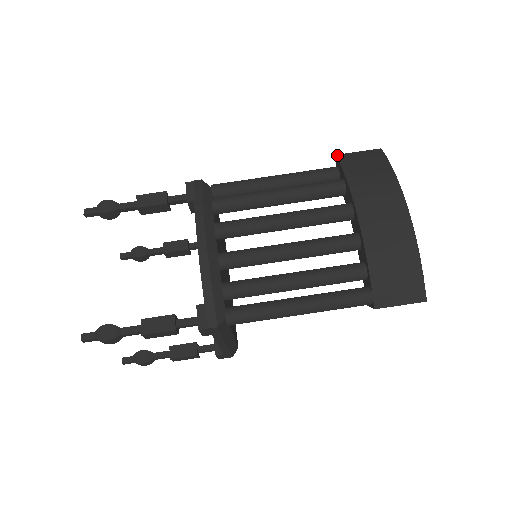
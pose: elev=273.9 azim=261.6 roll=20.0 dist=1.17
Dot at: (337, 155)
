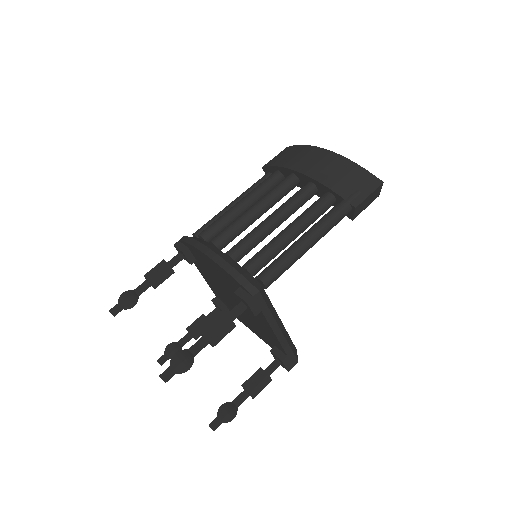
Dot at: (262, 167)
